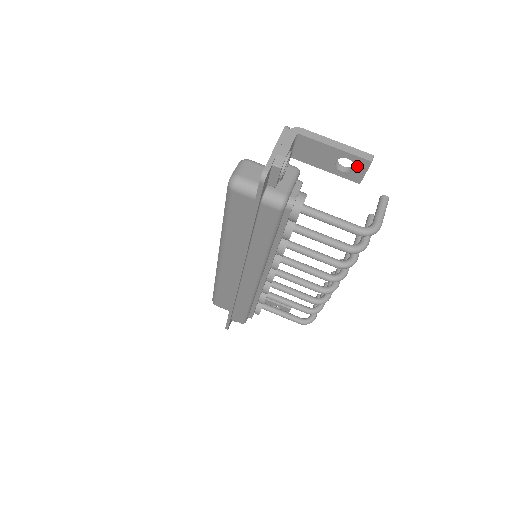
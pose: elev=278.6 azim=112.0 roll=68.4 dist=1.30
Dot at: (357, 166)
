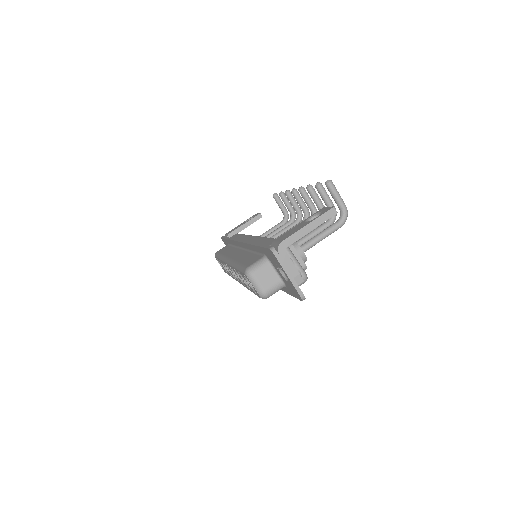
Dot at: occluded
